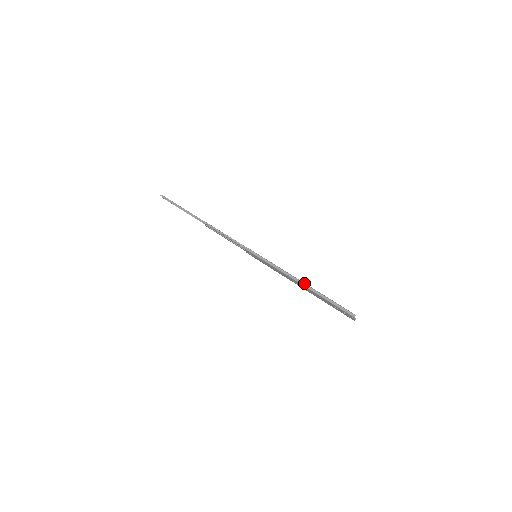
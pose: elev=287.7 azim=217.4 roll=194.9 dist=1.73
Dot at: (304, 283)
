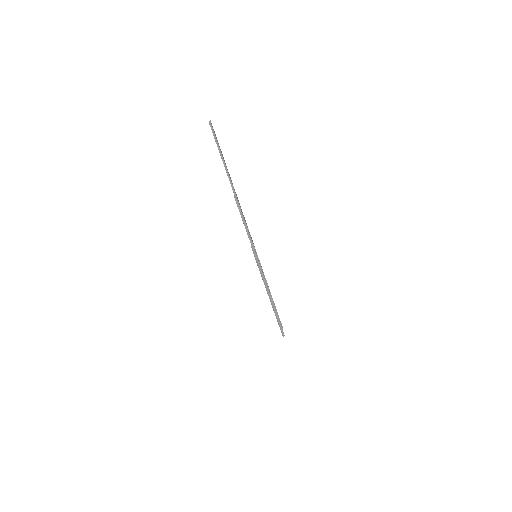
Dot at: (272, 302)
